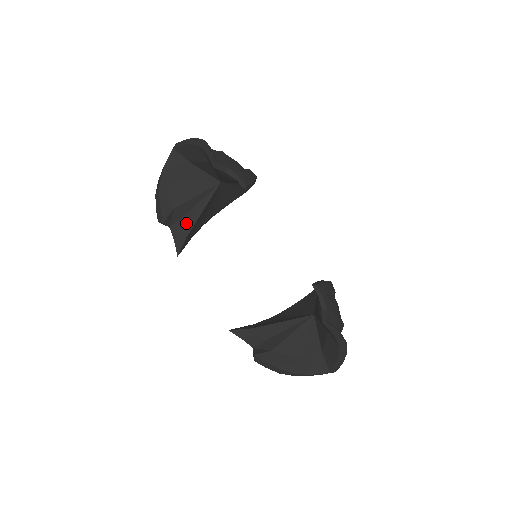
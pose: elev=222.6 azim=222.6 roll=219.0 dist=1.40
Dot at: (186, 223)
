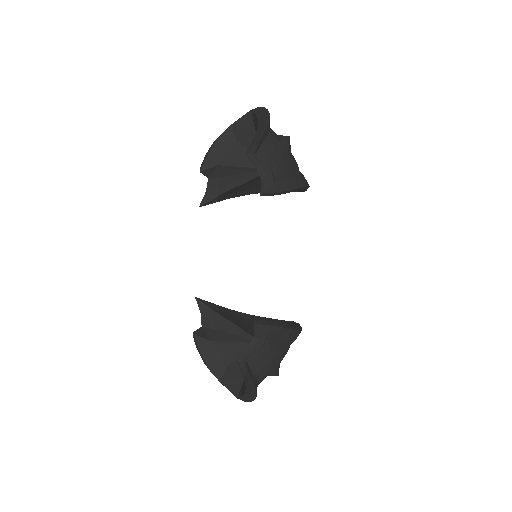
Dot at: (224, 184)
